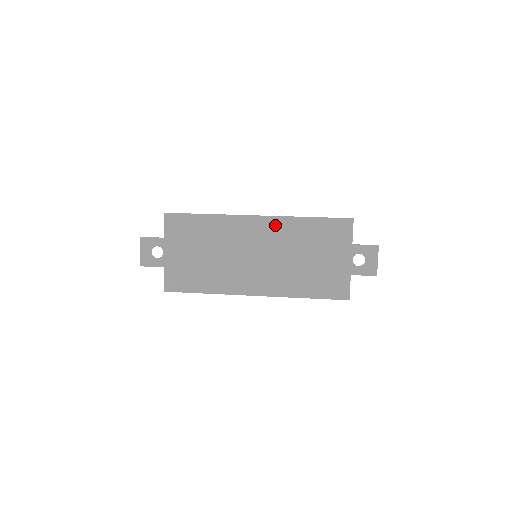
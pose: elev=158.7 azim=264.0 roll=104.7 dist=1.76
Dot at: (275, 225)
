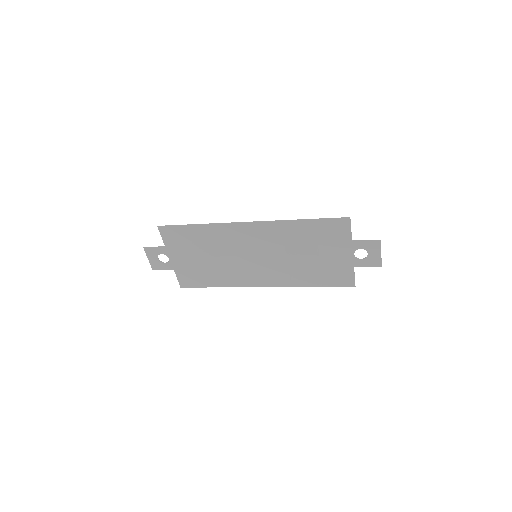
Dot at: (268, 229)
